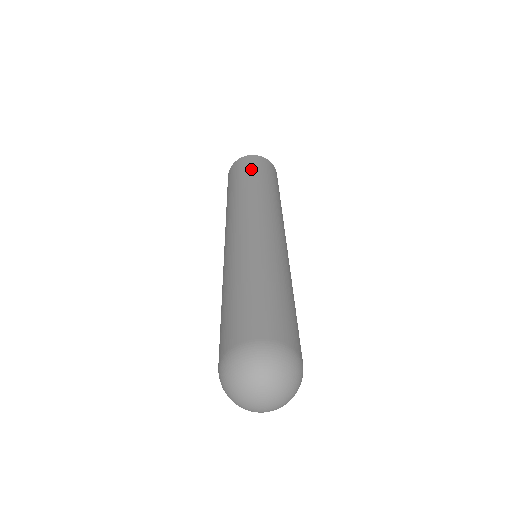
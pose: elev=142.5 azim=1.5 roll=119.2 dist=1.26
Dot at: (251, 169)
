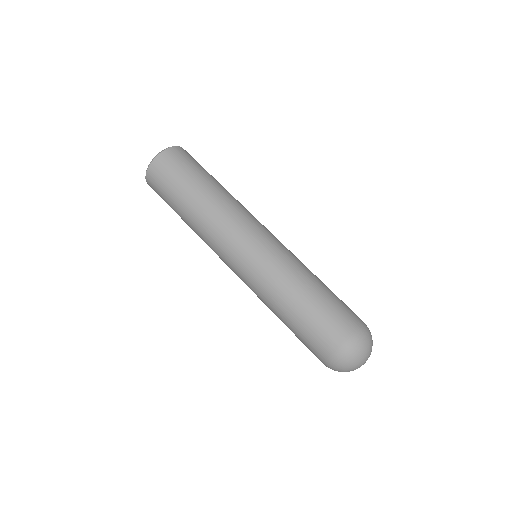
Dot at: (172, 183)
